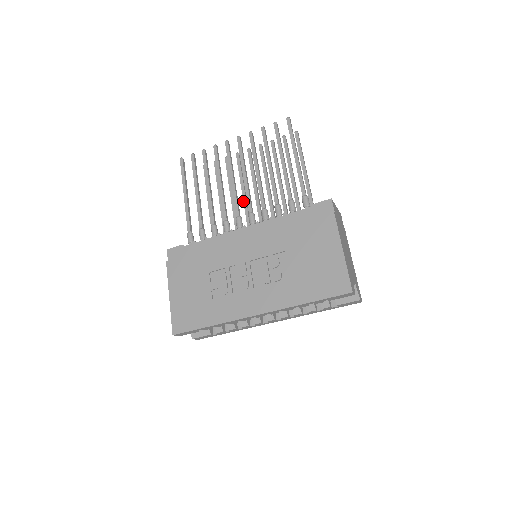
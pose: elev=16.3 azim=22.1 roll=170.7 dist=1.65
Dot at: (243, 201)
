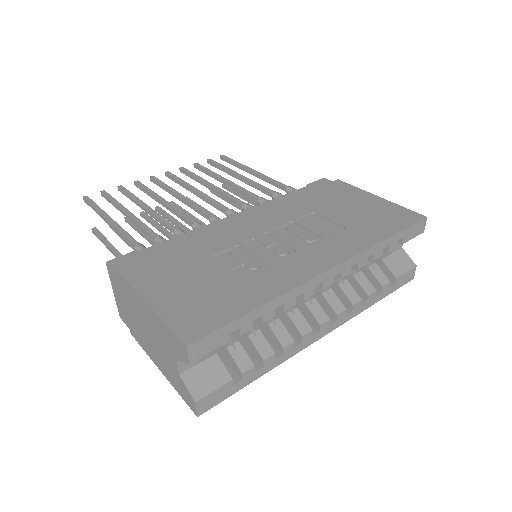
Dot at: occluded
